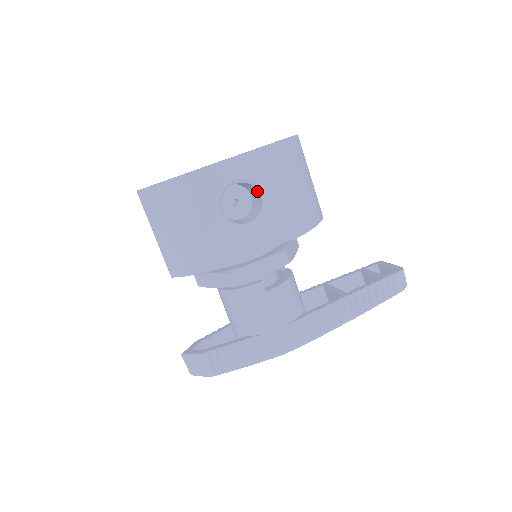
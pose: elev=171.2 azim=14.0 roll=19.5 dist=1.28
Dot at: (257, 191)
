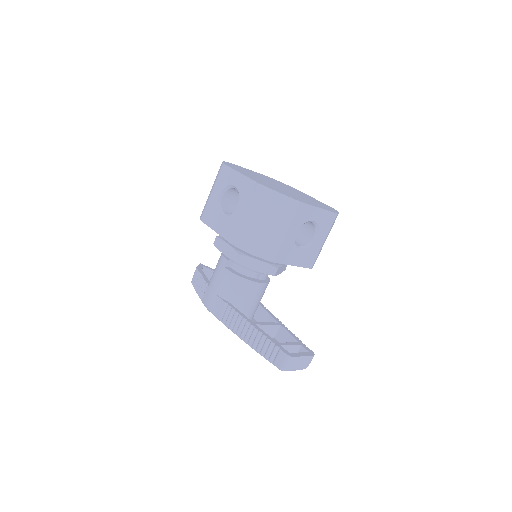
Dot at: occluded
